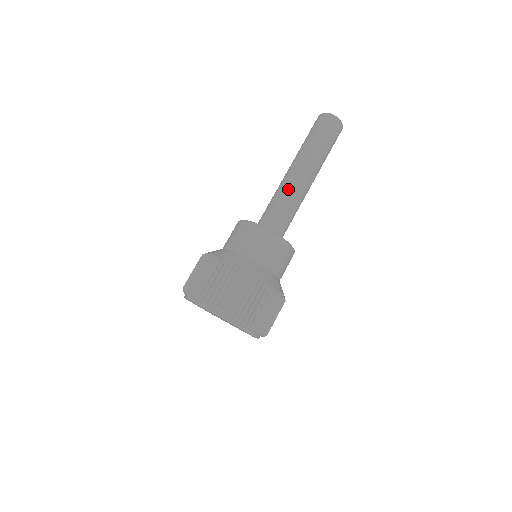
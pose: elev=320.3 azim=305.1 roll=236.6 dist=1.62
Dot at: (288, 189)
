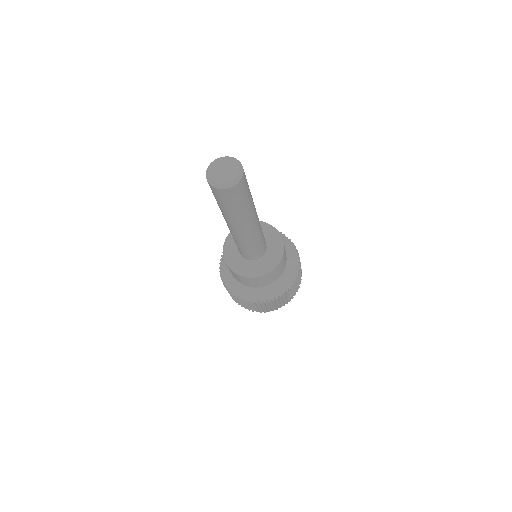
Dot at: (251, 240)
